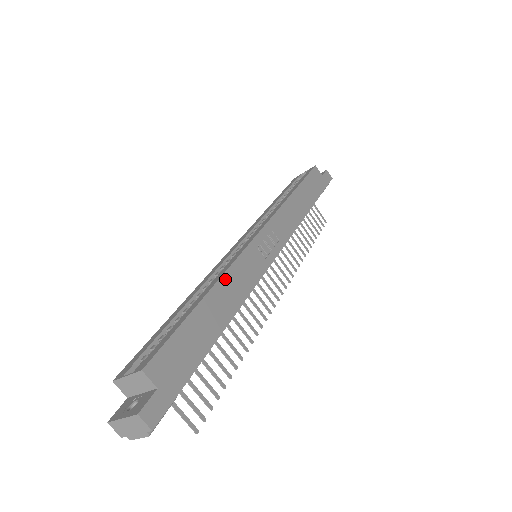
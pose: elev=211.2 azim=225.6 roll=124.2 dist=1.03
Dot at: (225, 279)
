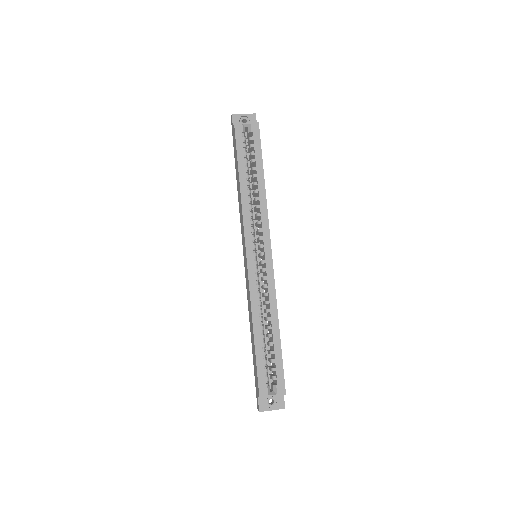
Dot at: (277, 309)
